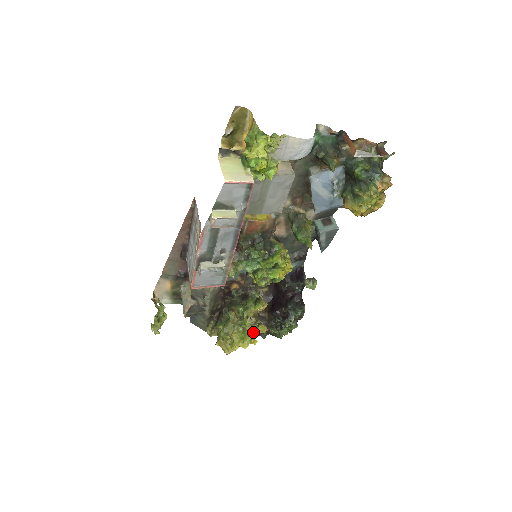
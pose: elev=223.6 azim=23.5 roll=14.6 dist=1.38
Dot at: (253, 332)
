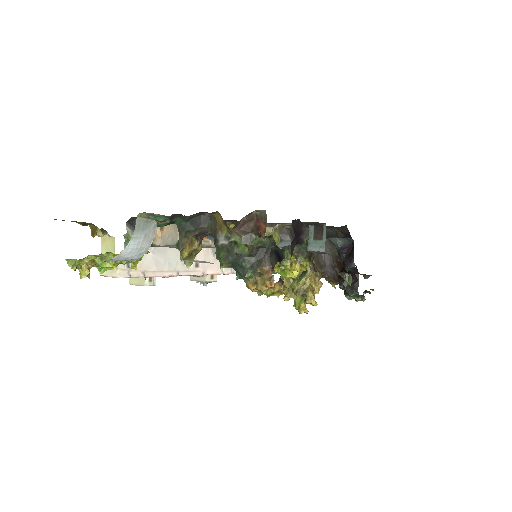
Dot at: occluded
